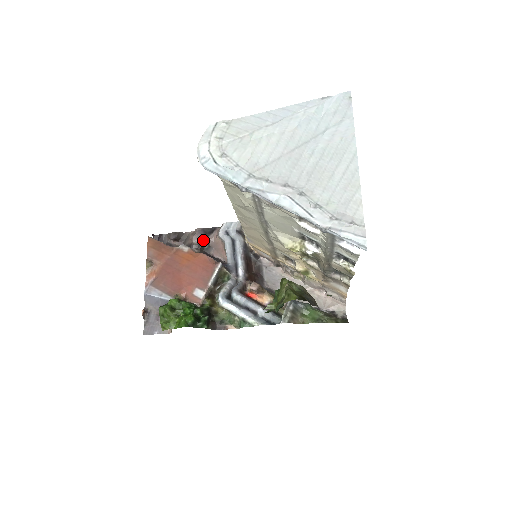
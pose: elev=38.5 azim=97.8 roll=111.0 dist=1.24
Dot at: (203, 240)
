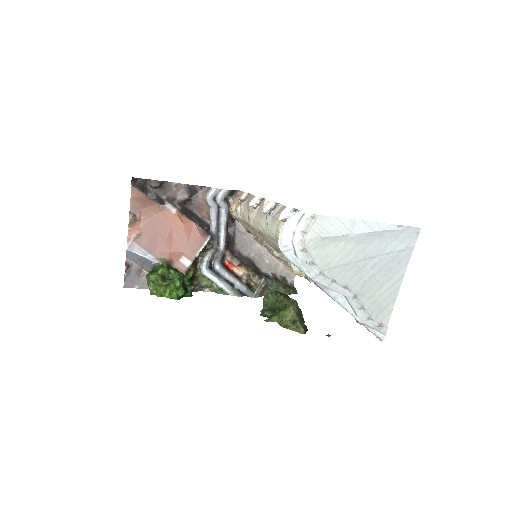
Dot at: (188, 199)
